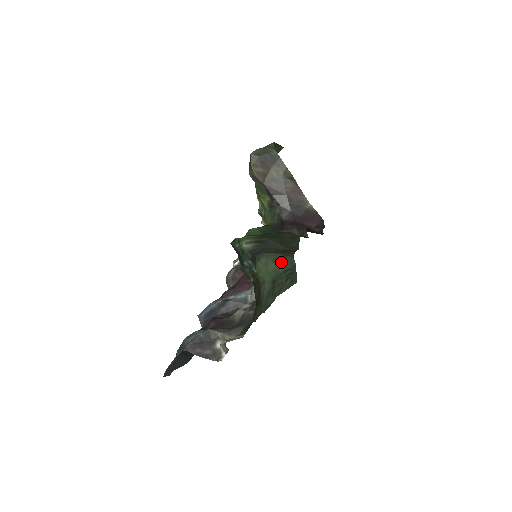
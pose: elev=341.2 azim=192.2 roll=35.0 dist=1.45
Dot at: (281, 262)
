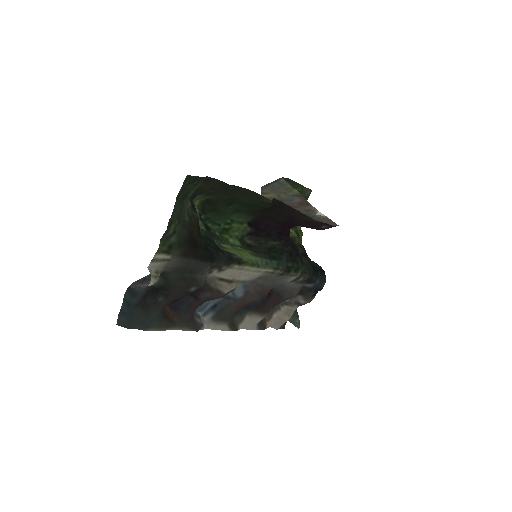
Dot at: (199, 185)
